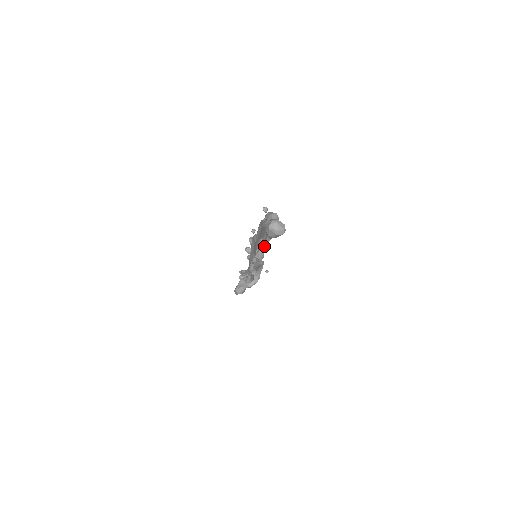
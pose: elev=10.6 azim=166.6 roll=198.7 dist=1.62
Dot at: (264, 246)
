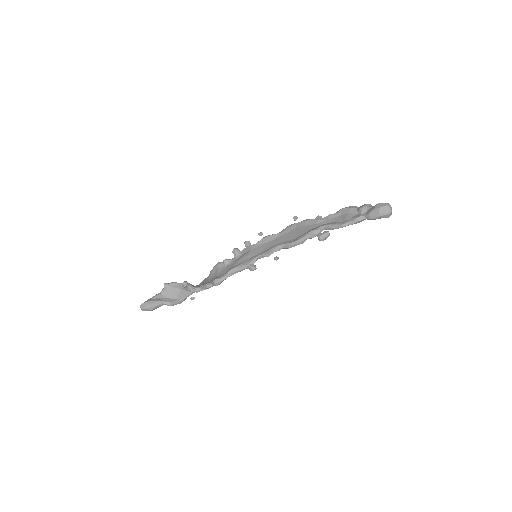
Dot at: occluded
